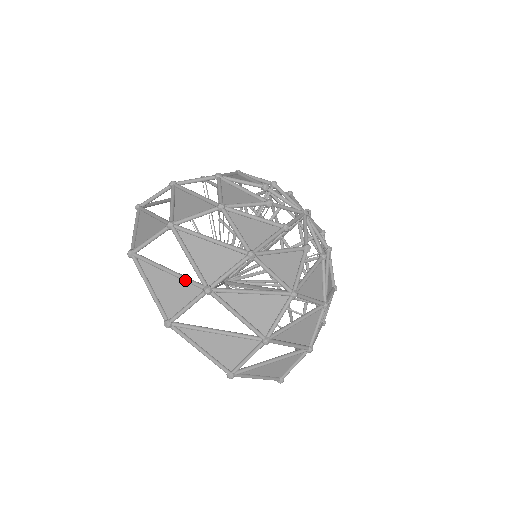
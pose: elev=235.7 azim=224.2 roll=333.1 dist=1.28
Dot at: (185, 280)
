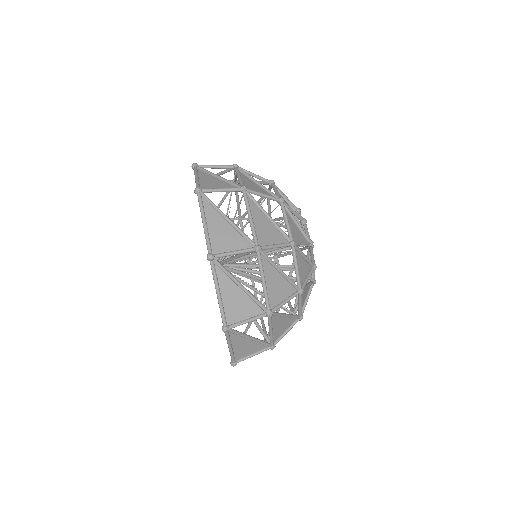
Dot at: (225, 170)
